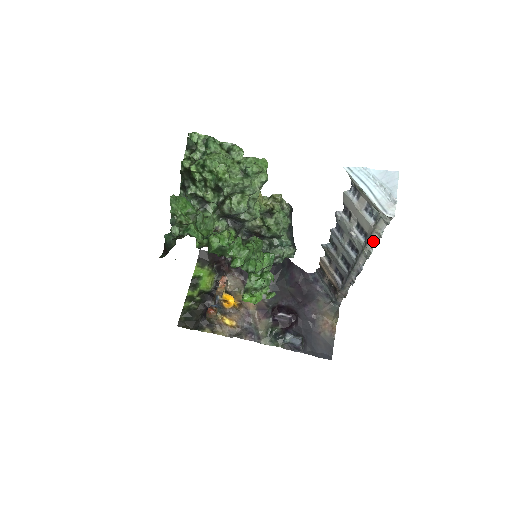
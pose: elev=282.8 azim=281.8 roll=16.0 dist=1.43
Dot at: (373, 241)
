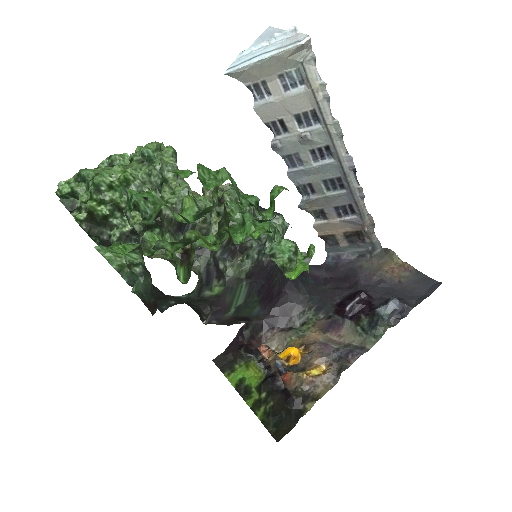
Dot at: (325, 106)
